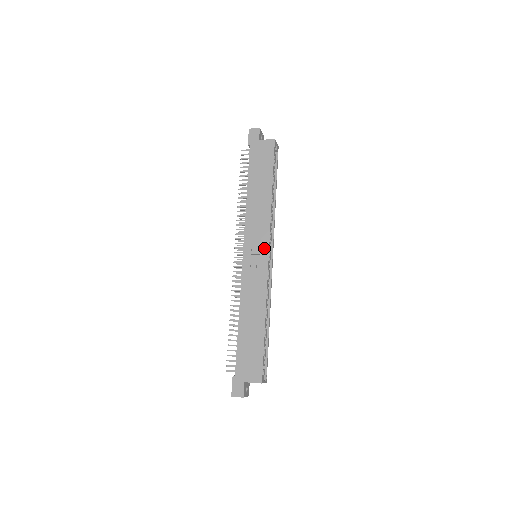
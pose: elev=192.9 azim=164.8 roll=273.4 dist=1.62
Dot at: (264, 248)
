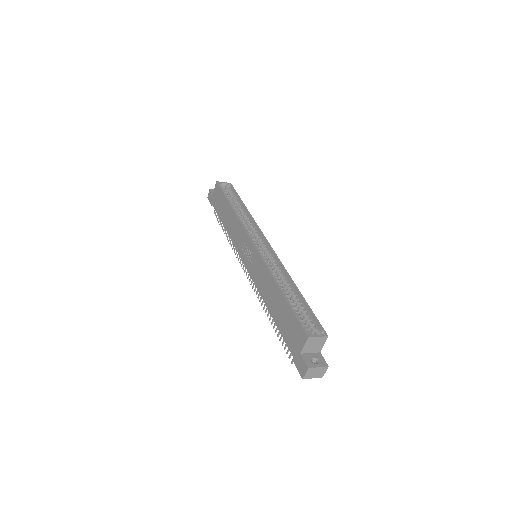
Dot at: (248, 243)
